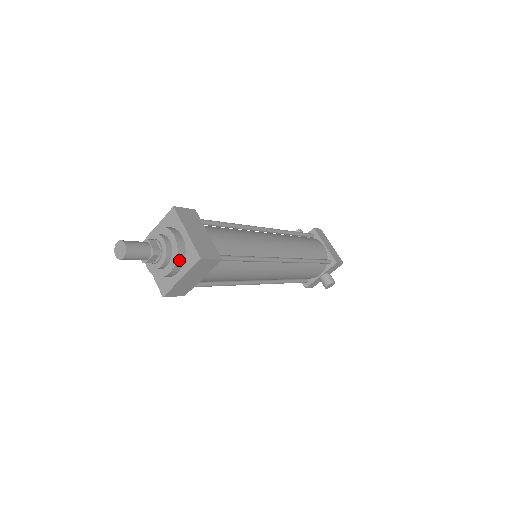
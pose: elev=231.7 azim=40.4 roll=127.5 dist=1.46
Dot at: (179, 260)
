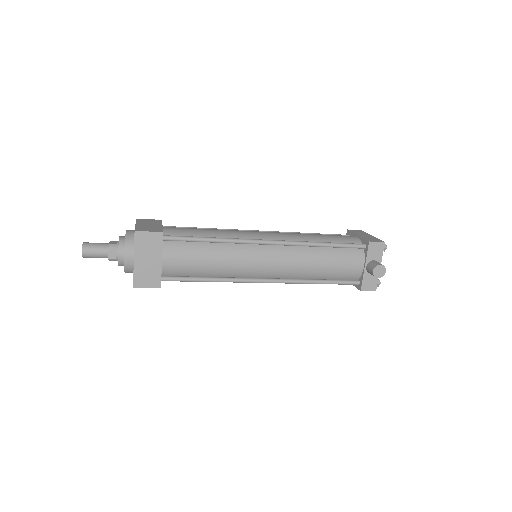
Dot at: (128, 244)
